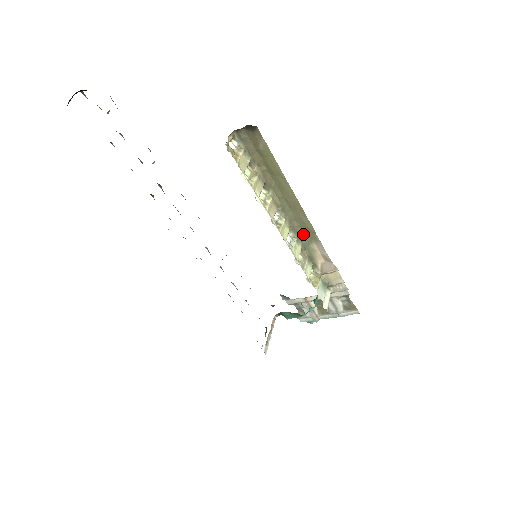
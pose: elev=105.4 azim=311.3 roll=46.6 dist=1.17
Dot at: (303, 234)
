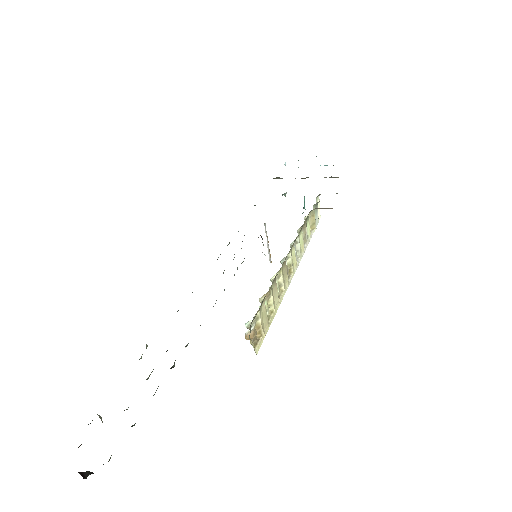
Dot at: occluded
